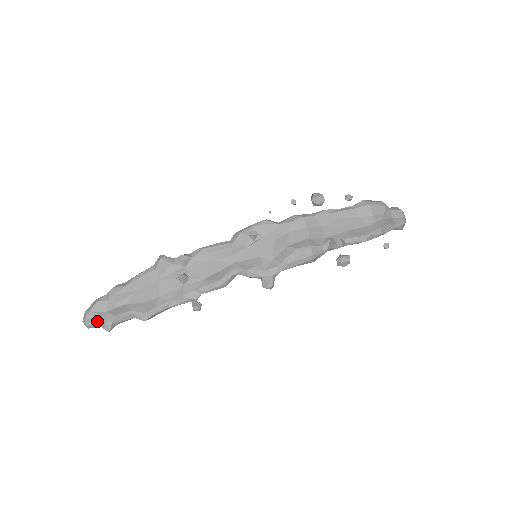
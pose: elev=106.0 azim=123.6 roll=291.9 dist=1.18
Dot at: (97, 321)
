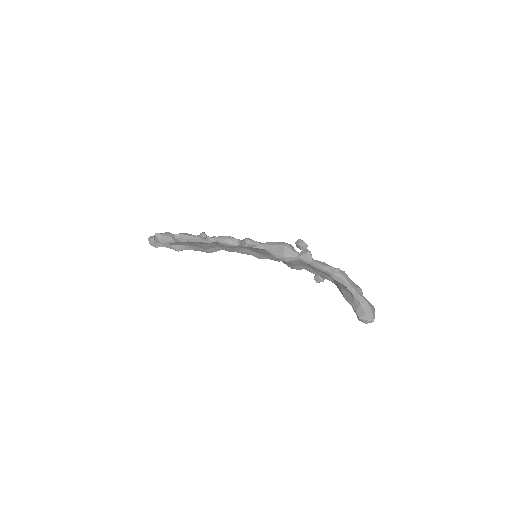
Dot at: occluded
